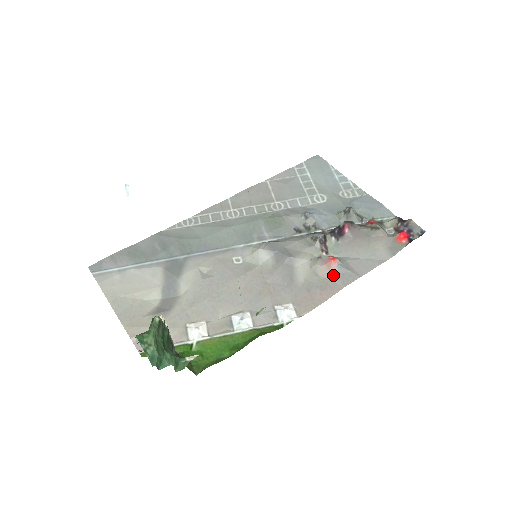
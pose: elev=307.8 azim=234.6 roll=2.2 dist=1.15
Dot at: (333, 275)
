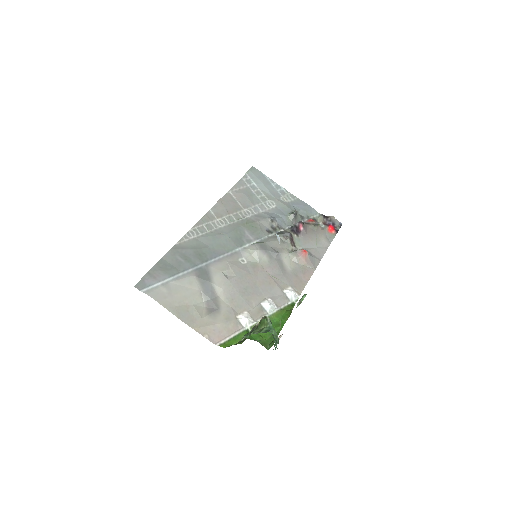
Dot at: (307, 262)
